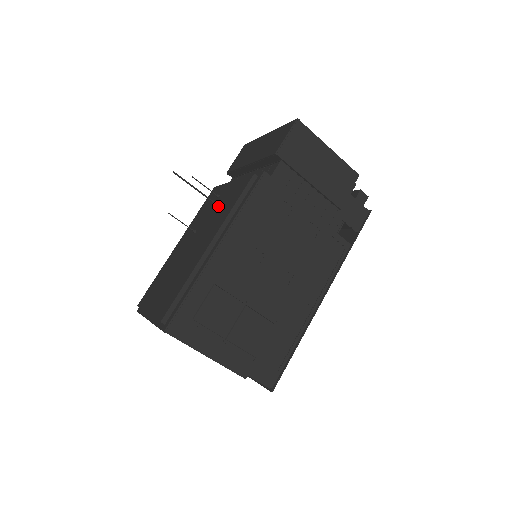
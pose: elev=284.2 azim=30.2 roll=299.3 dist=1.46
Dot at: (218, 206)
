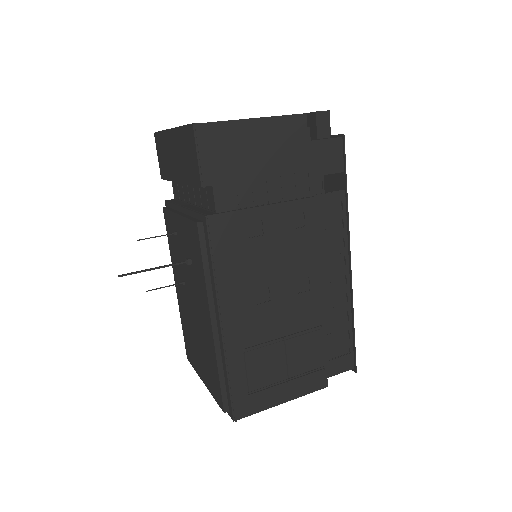
Dot at: (187, 264)
